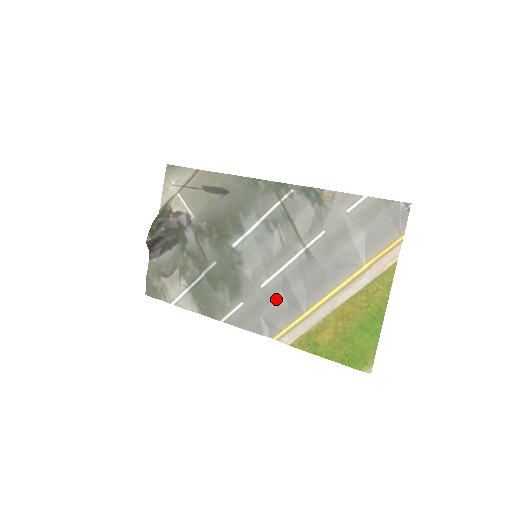
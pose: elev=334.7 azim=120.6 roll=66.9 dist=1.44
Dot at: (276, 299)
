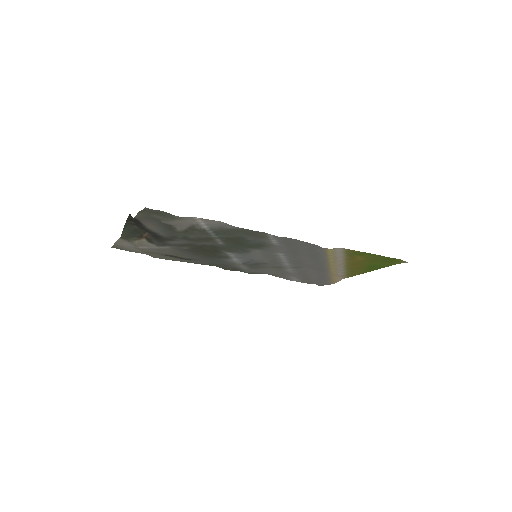
Dot at: (300, 254)
